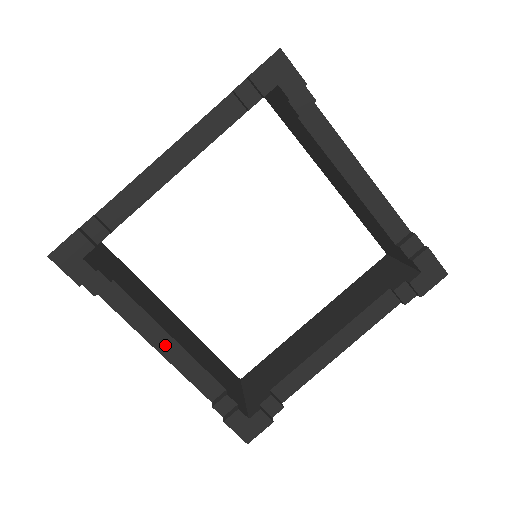
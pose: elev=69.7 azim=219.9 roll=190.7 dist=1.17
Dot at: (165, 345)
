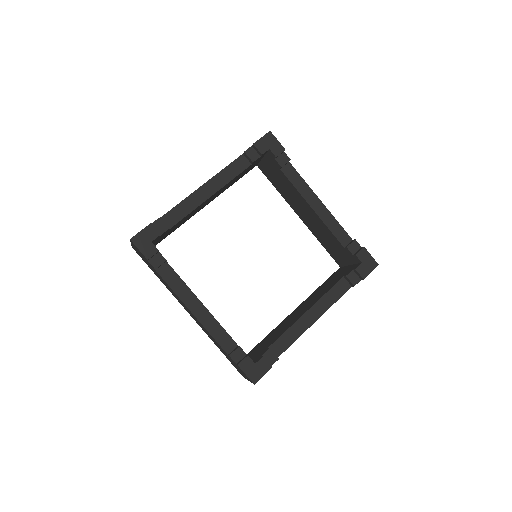
Dot at: (197, 309)
